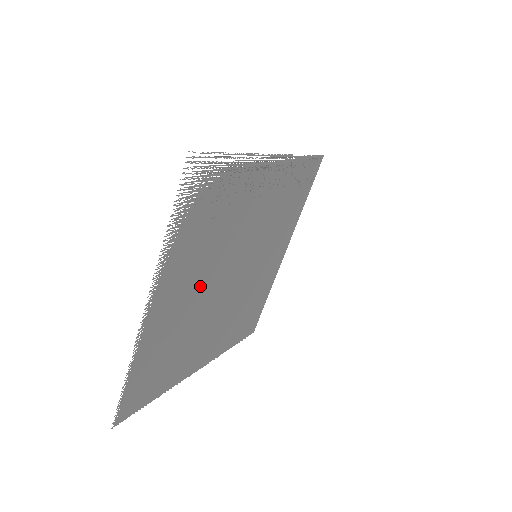
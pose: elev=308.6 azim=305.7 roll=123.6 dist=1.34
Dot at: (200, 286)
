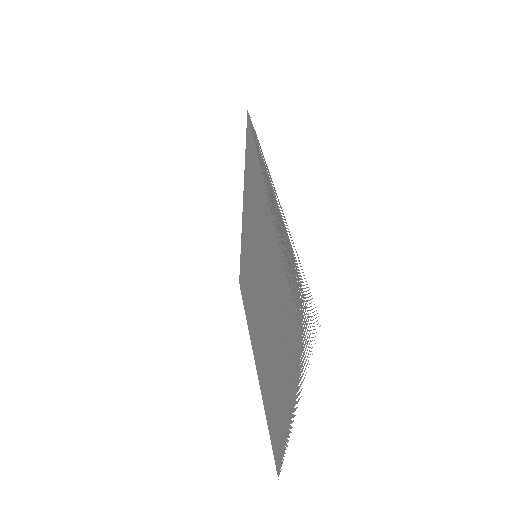
Dot at: (274, 344)
